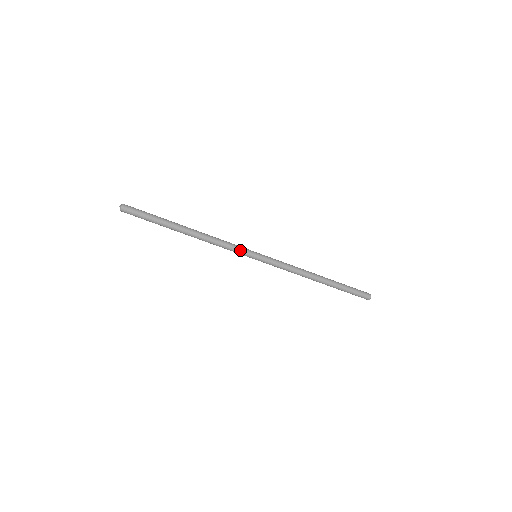
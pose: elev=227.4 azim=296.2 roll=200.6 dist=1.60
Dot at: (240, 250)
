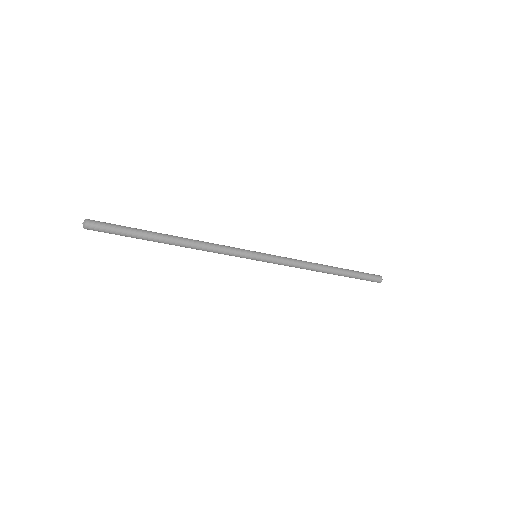
Dot at: (238, 252)
